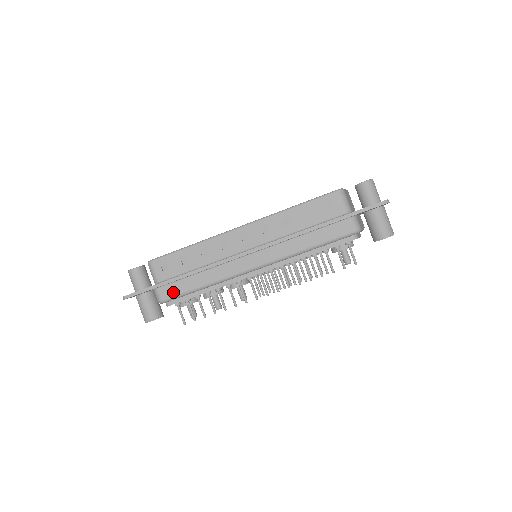
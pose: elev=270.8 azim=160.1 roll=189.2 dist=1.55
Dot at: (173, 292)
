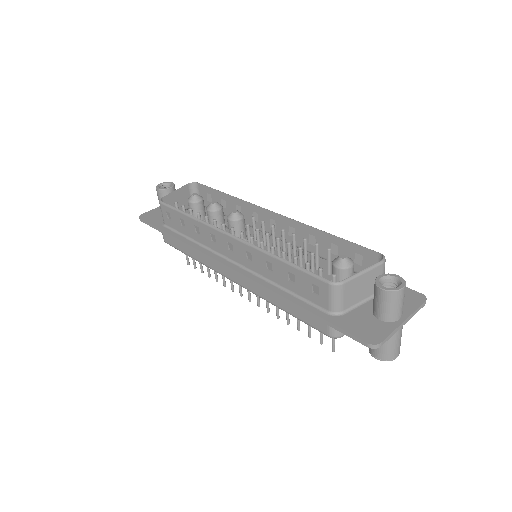
Dot at: (172, 243)
